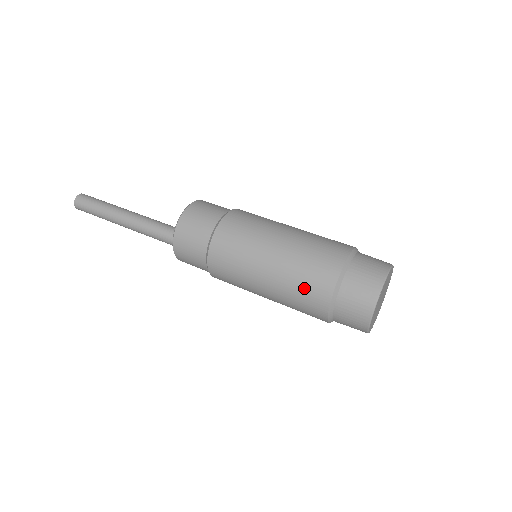
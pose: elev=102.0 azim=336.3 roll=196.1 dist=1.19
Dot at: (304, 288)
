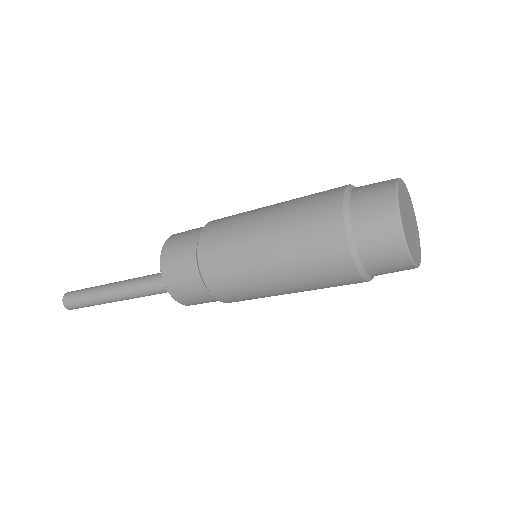
Dot at: (310, 230)
